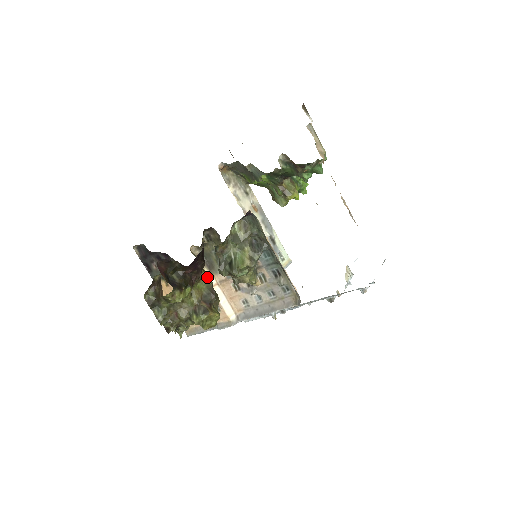
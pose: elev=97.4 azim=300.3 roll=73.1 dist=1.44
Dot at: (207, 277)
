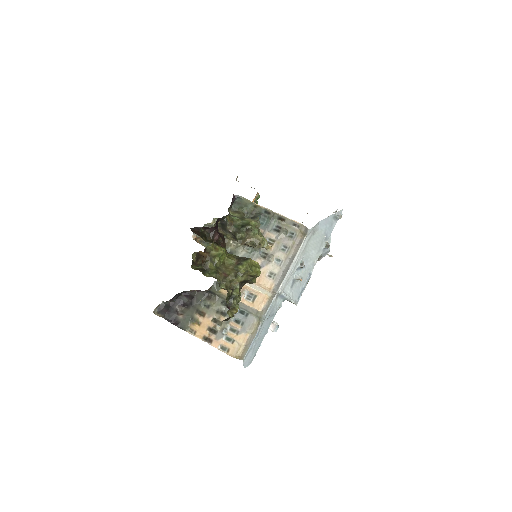
Dot at: occluded
